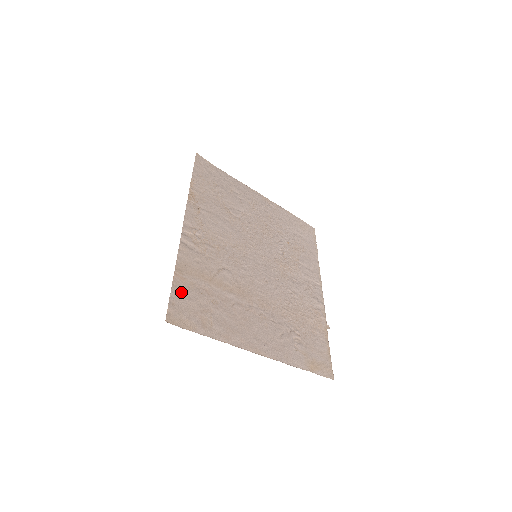
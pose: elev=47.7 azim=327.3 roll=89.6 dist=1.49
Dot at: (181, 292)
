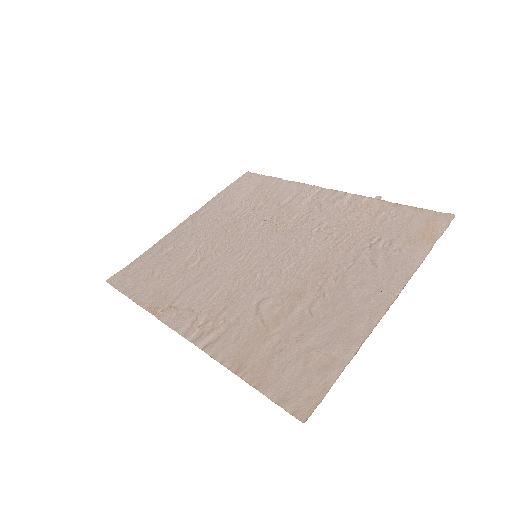
Dot at: (269, 380)
